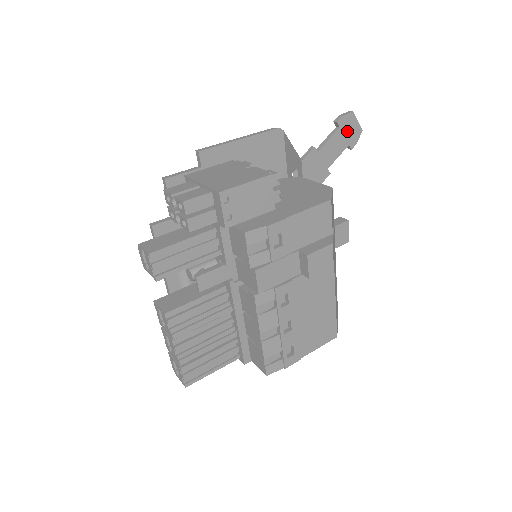
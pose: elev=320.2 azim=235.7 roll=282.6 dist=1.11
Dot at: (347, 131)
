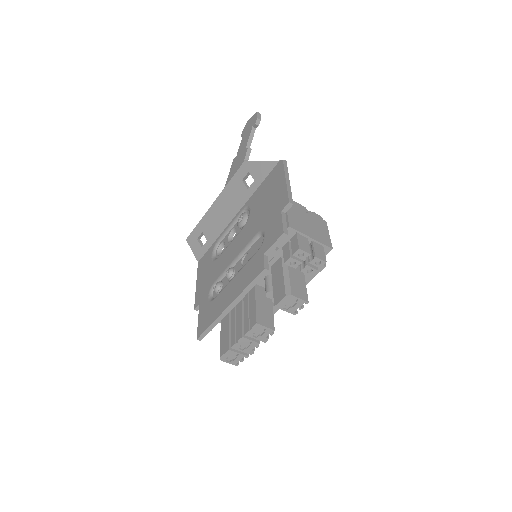
Dot at: occluded
